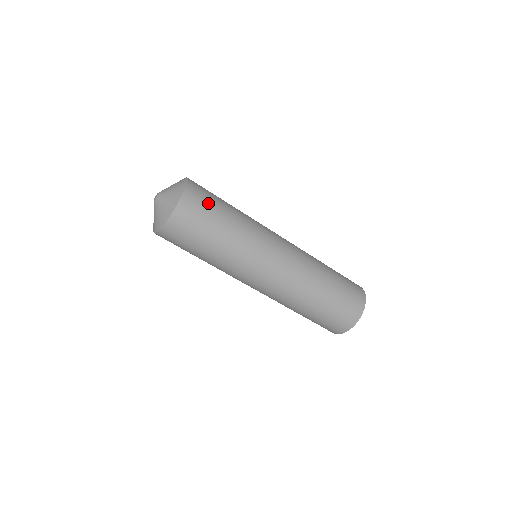
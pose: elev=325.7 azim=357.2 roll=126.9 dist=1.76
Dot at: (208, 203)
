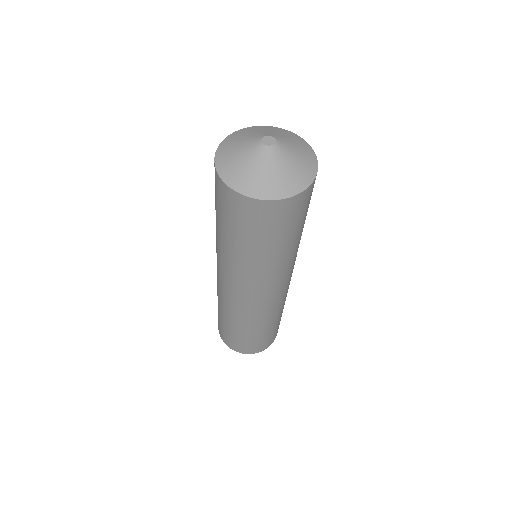
Dot at: occluded
